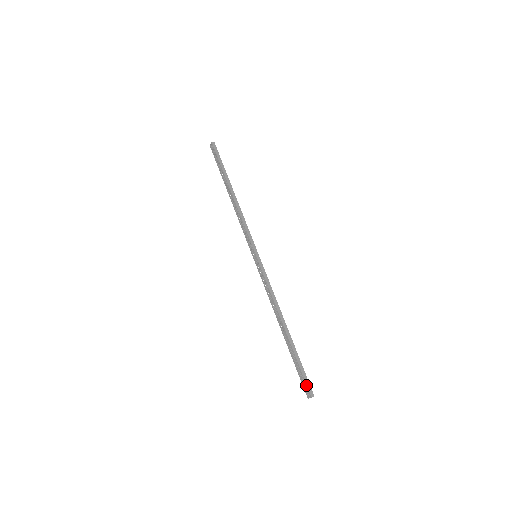
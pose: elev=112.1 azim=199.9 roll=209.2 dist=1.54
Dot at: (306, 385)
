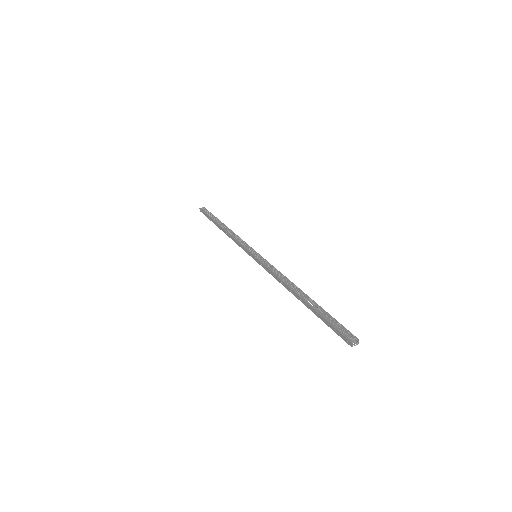
Dot at: (348, 330)
